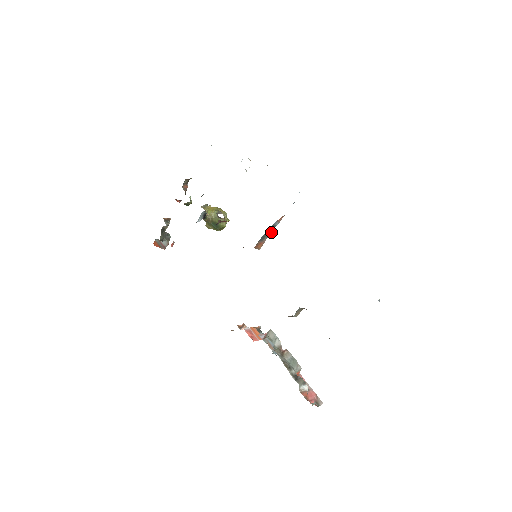
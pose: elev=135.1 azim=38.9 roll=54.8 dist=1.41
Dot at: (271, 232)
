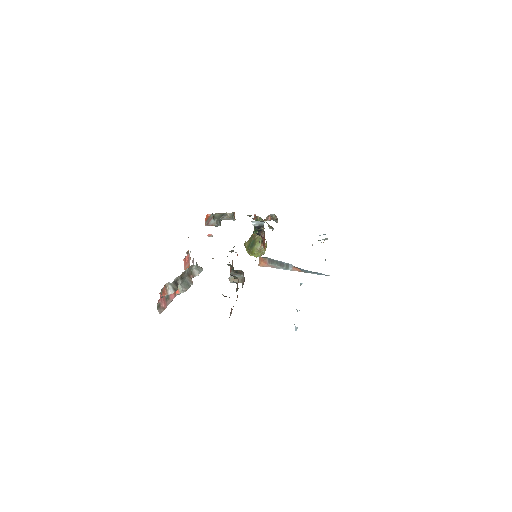
Dot at: (280, 268)
